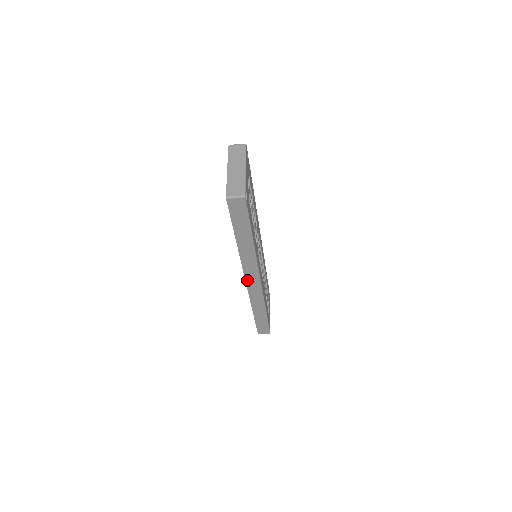
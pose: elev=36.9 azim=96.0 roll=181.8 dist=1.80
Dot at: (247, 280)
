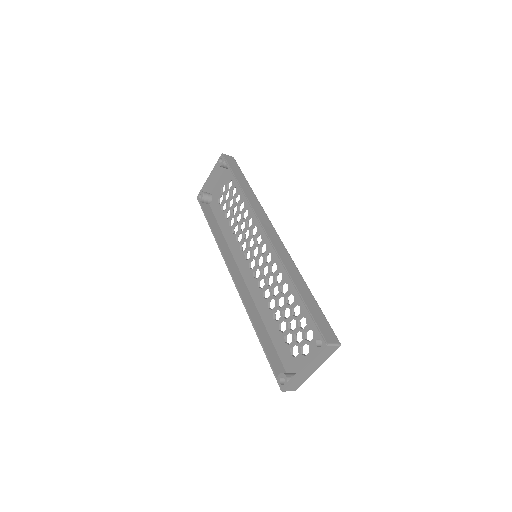
Dot at: (233, 279)
